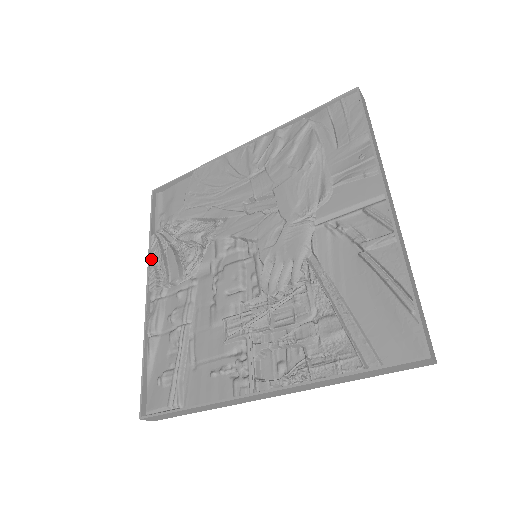
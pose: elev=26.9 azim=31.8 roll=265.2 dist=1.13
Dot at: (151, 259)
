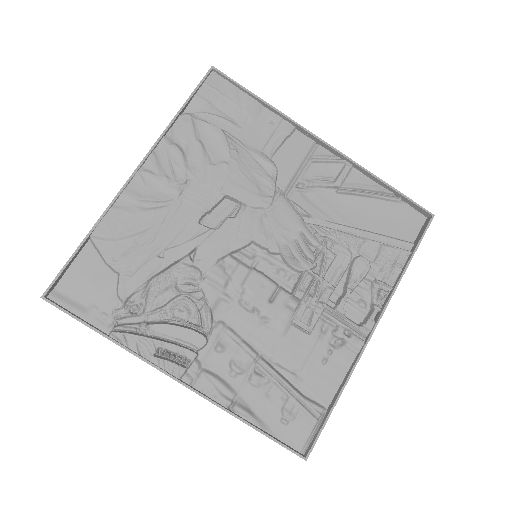
Dot at: (141, 355)
